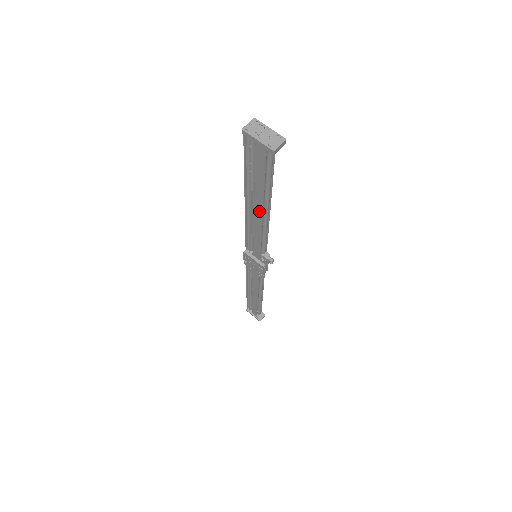
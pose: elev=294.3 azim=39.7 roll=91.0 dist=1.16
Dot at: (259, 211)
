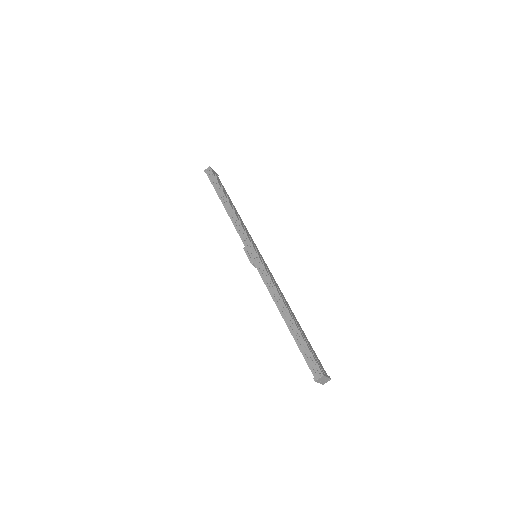
Dot at: occluded
